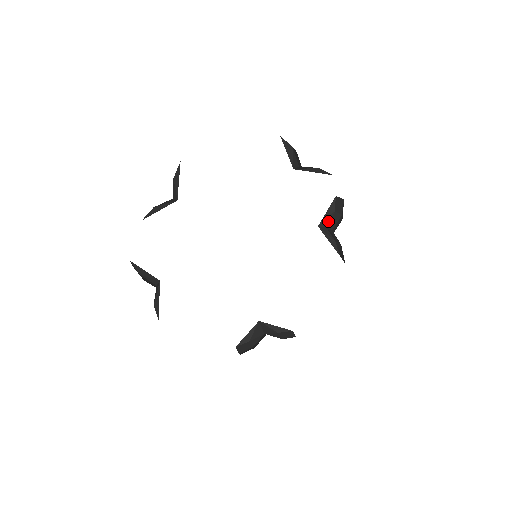
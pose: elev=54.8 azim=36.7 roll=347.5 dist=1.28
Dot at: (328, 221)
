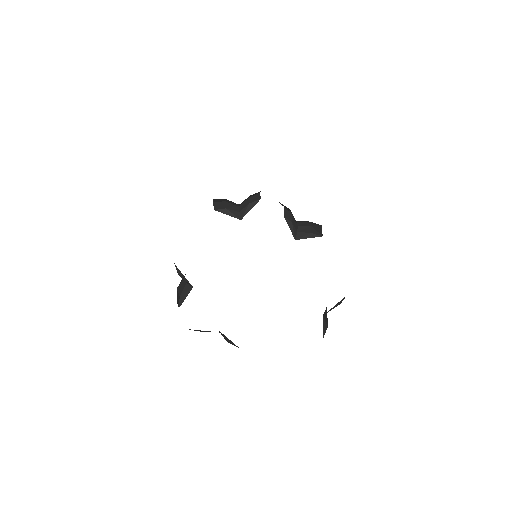
Dot at: (295, 230)
